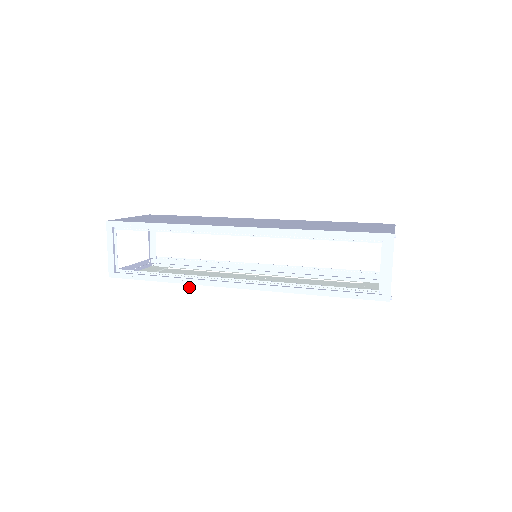
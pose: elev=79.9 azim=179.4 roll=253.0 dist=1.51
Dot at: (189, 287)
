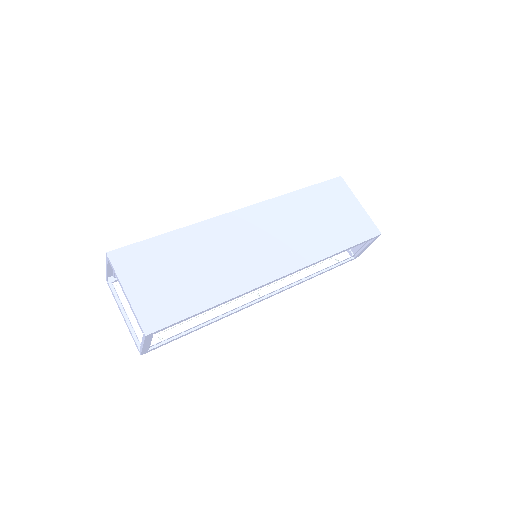
Dot at: occluded
